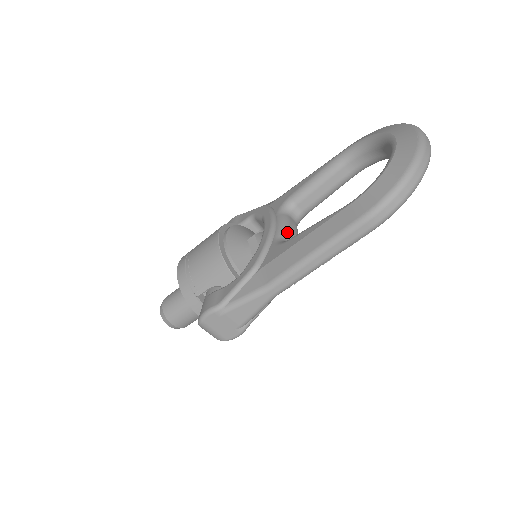
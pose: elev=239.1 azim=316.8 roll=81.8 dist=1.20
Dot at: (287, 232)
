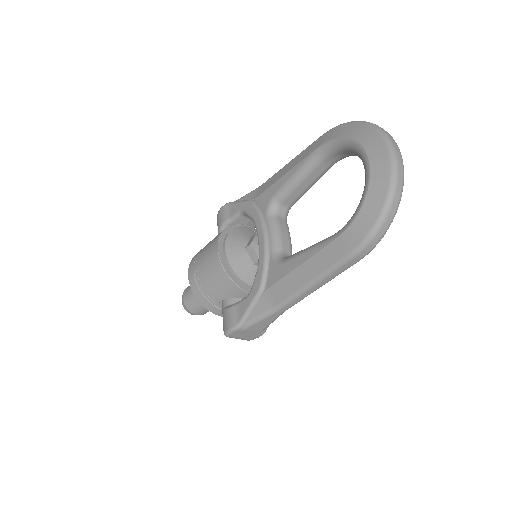
Dot at: (280, 242)
